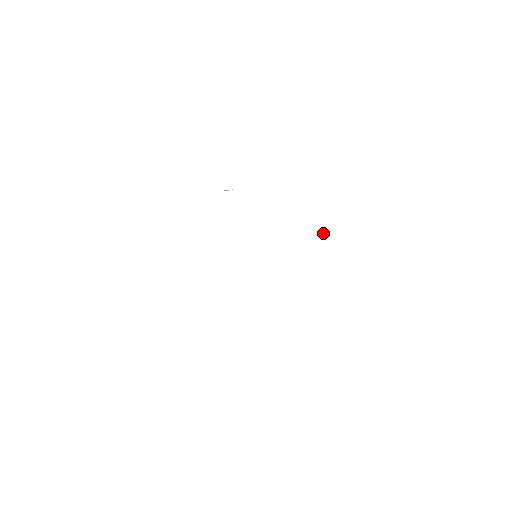
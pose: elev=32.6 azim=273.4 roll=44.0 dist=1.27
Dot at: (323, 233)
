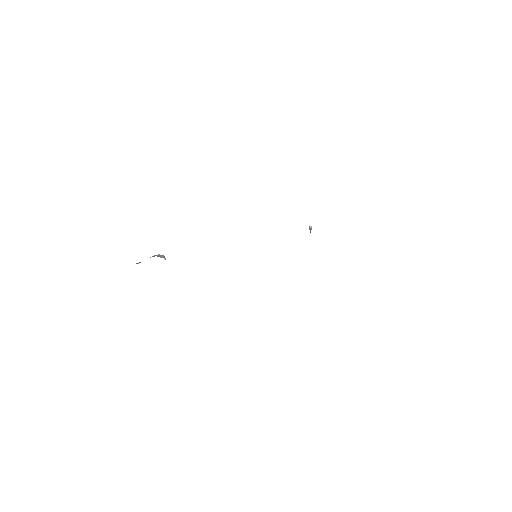
Dot at: (311, 228)
